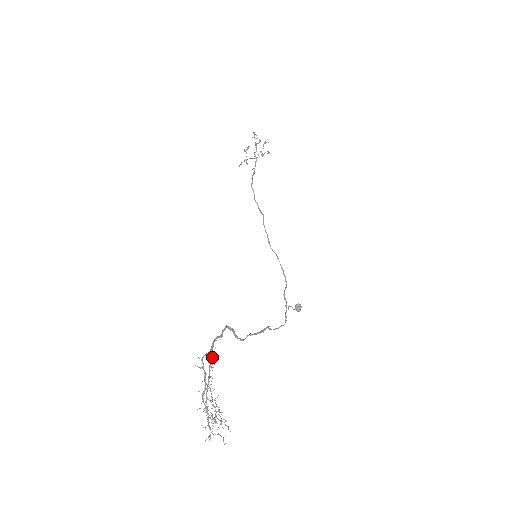
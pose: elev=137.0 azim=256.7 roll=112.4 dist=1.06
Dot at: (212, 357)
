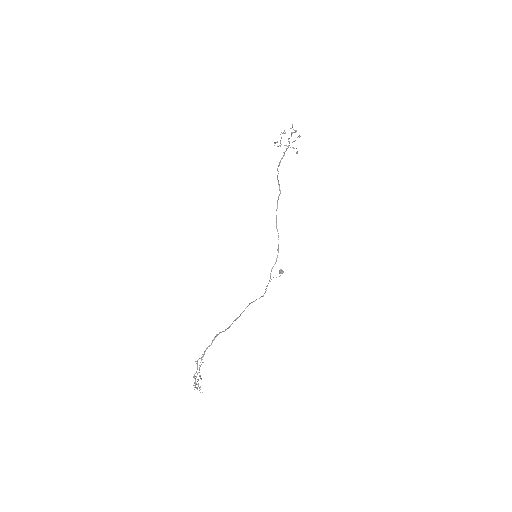
Dot at: occluded
